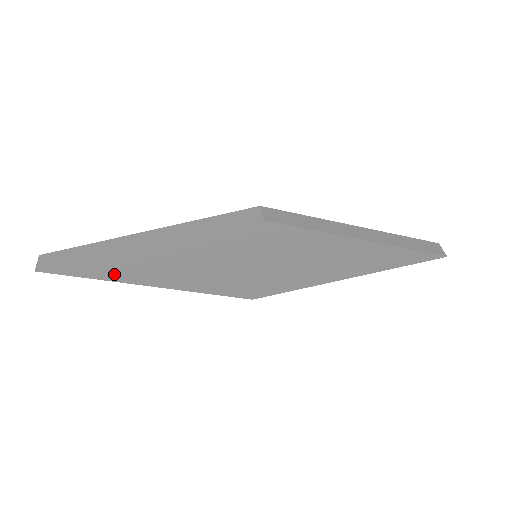
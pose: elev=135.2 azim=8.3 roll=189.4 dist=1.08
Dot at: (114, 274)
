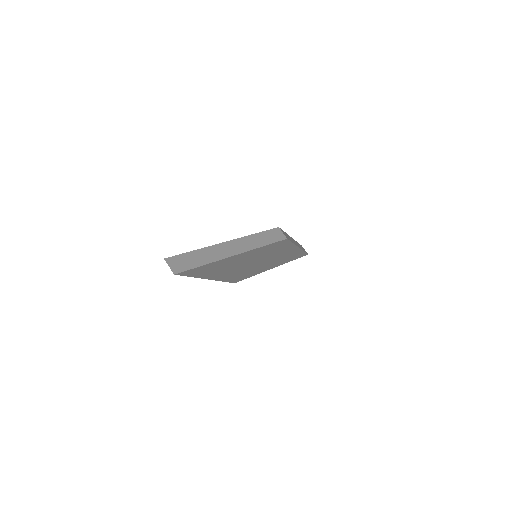
Dot at: (205, 273)
